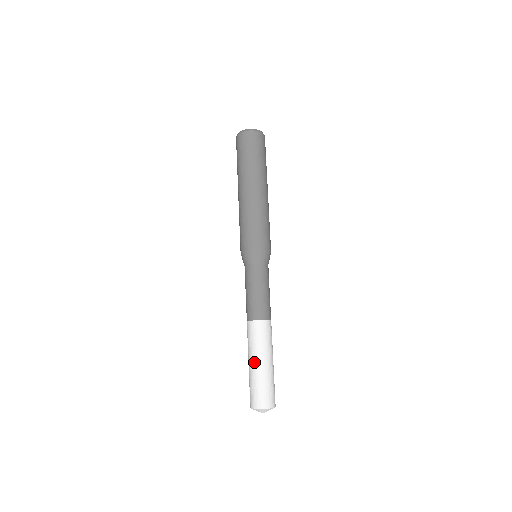
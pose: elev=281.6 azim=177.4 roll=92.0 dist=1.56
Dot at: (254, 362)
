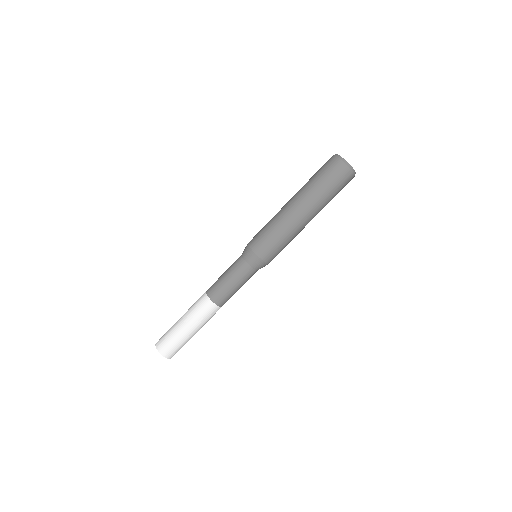
Dot at: (182, 316)
